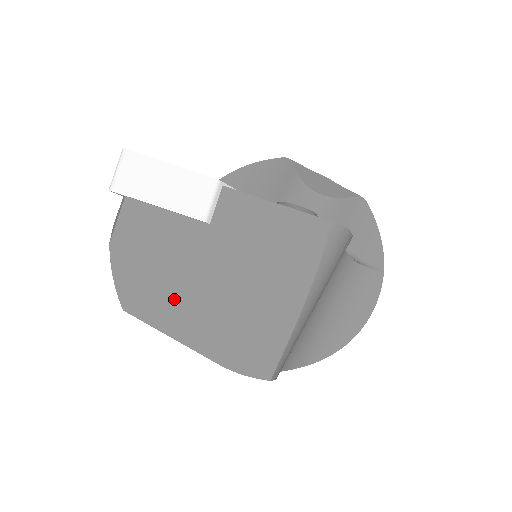
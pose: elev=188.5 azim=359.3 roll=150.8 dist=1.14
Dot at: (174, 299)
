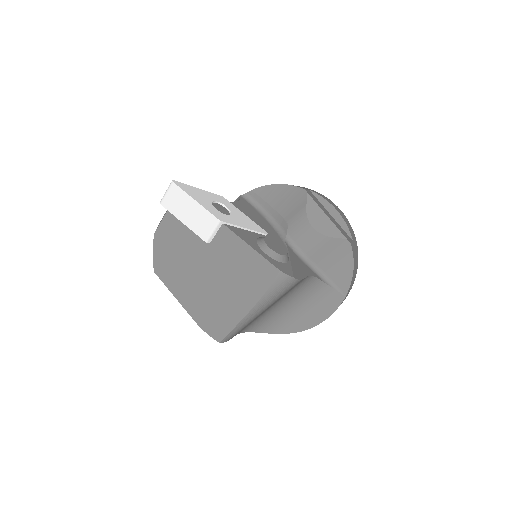
Dot at: (181, 277)
